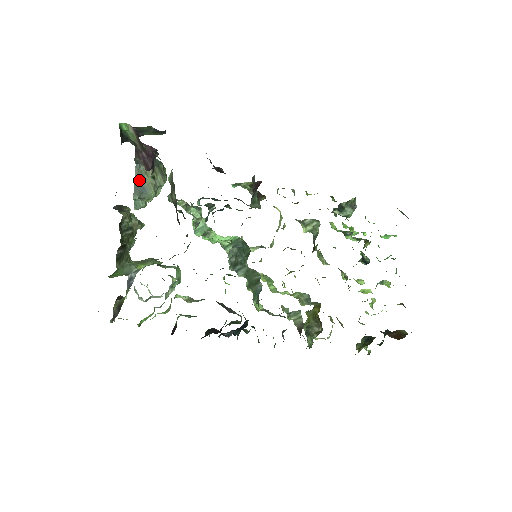
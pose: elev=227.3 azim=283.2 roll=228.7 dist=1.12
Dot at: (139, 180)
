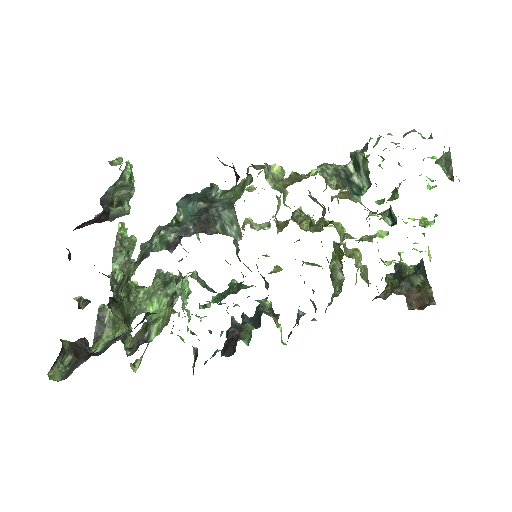
Dot at: occluded
